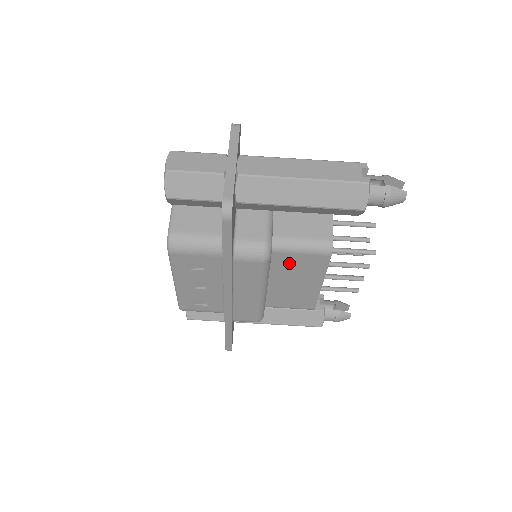
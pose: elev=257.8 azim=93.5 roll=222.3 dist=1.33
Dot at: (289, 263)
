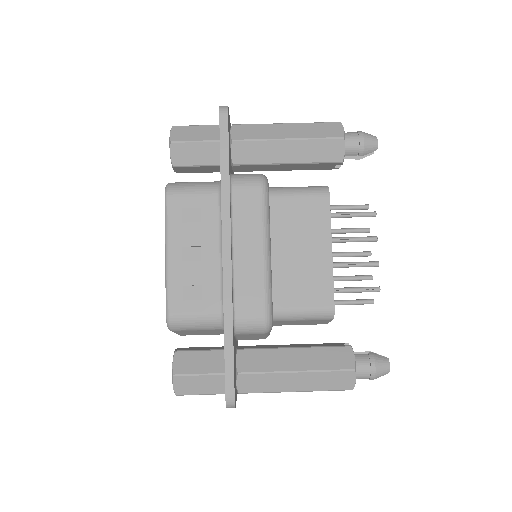
Dot at: (289, 214)
